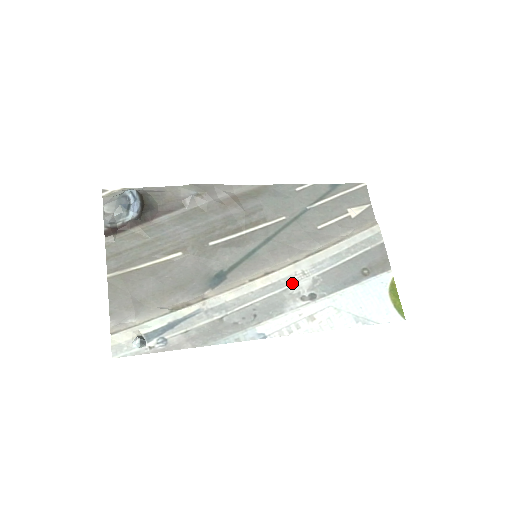
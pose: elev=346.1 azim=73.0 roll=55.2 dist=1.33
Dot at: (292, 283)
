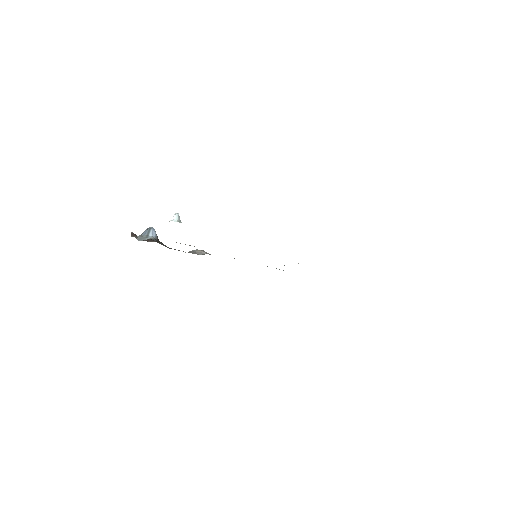
Dot at: occluded
